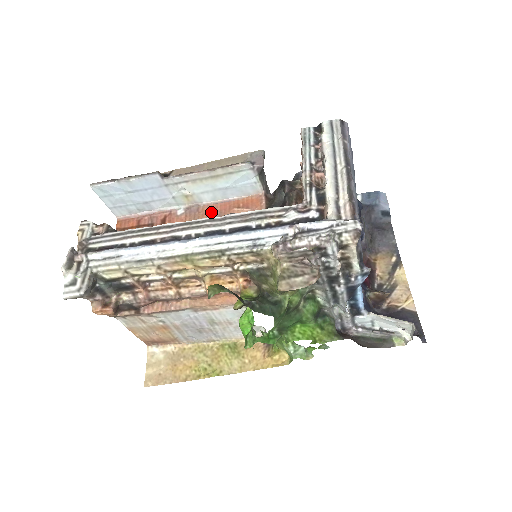
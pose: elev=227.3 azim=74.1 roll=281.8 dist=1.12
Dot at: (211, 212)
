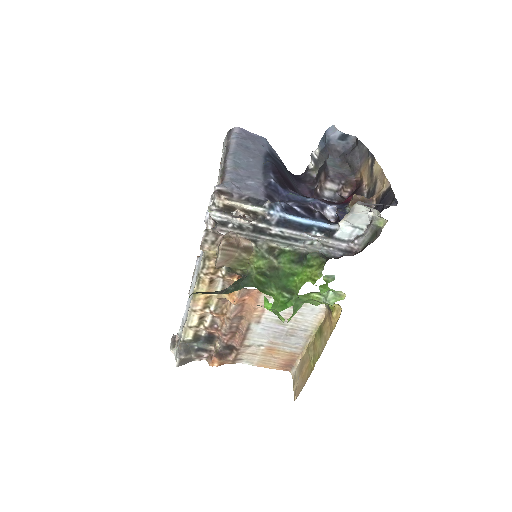
Dot at: occluded
